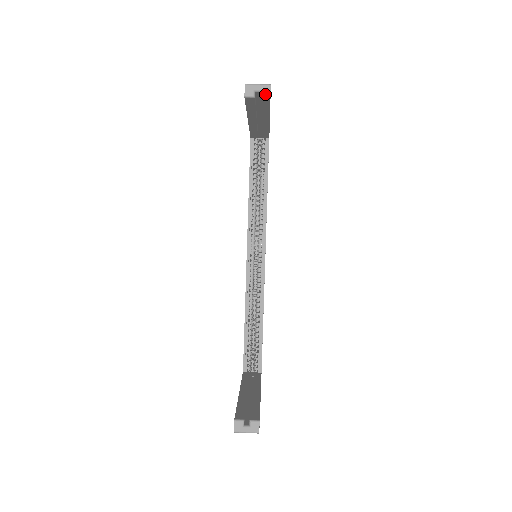
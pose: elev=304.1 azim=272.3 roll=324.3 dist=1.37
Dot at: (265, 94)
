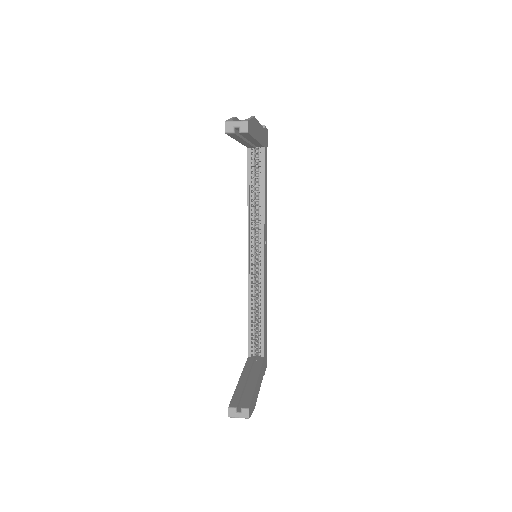
Dot at: (243, 130)
